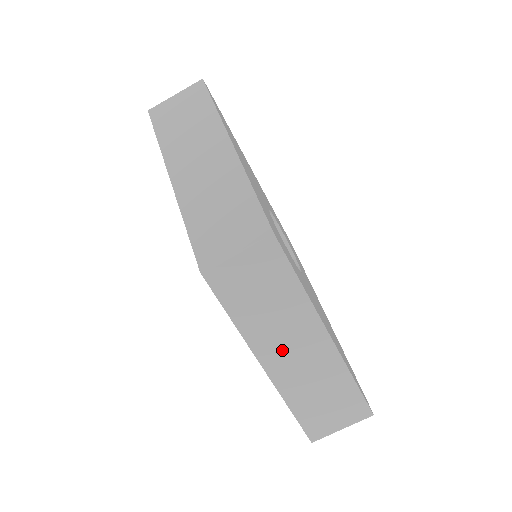
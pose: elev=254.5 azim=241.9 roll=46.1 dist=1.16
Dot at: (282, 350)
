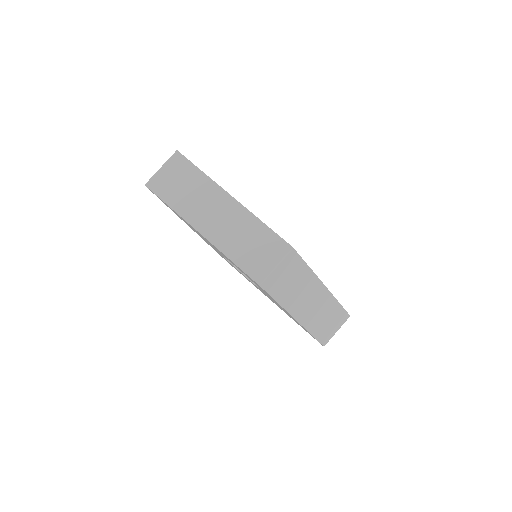
Dot at: (304, 306)
